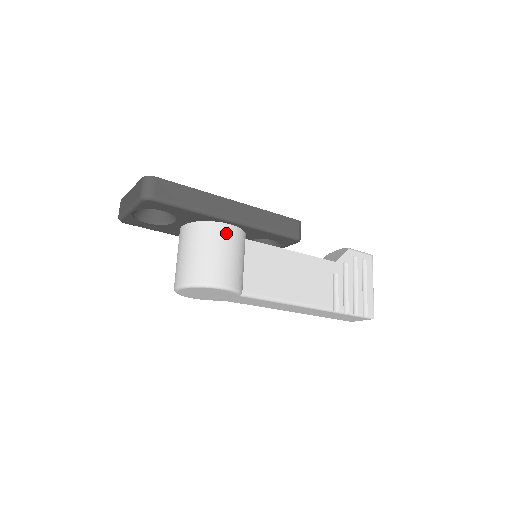
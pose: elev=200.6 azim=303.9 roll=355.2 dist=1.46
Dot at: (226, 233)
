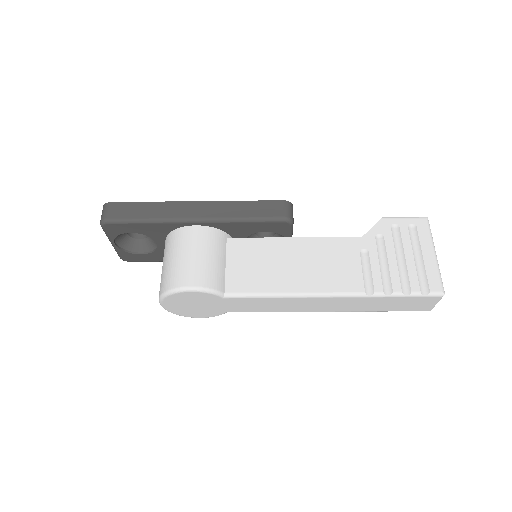
Dot at: (192, 235)
